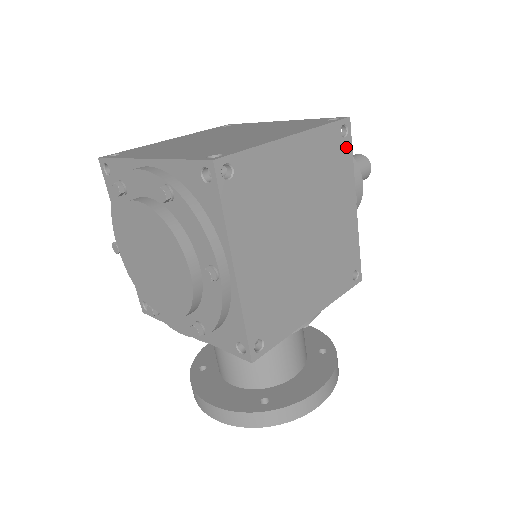
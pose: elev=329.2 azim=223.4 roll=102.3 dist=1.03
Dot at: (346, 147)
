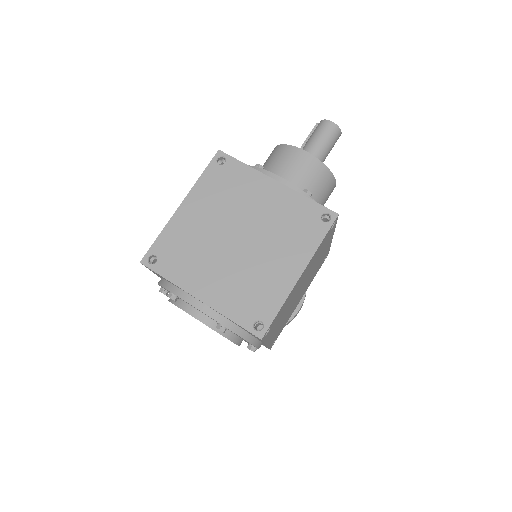
Dot at: (333, 228)
